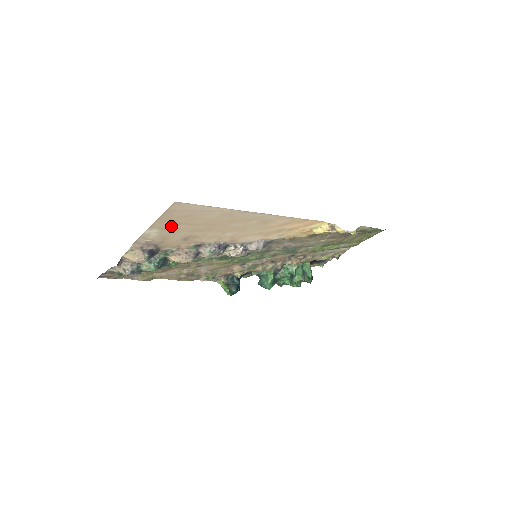
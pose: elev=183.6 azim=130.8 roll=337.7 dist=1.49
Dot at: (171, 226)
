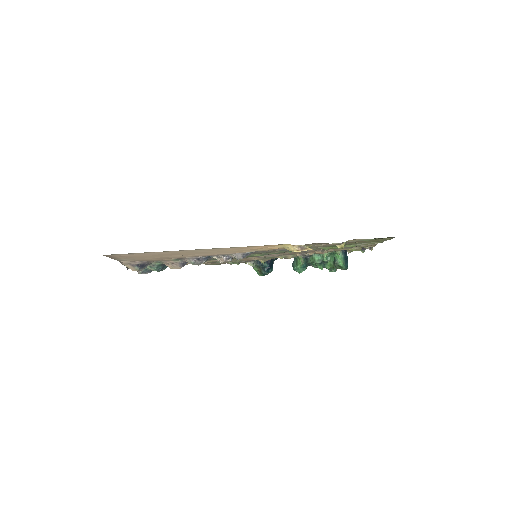
Dot at: (130, 257)
